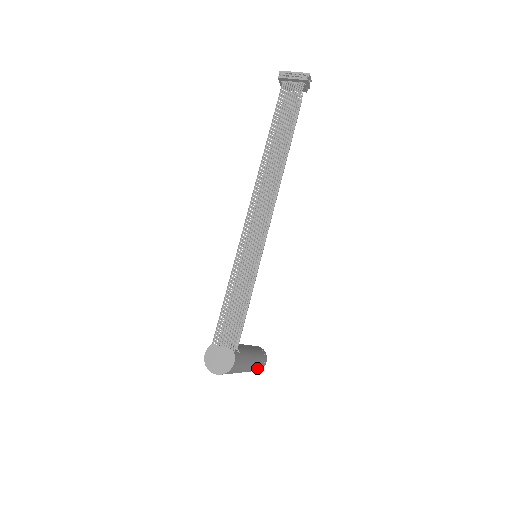
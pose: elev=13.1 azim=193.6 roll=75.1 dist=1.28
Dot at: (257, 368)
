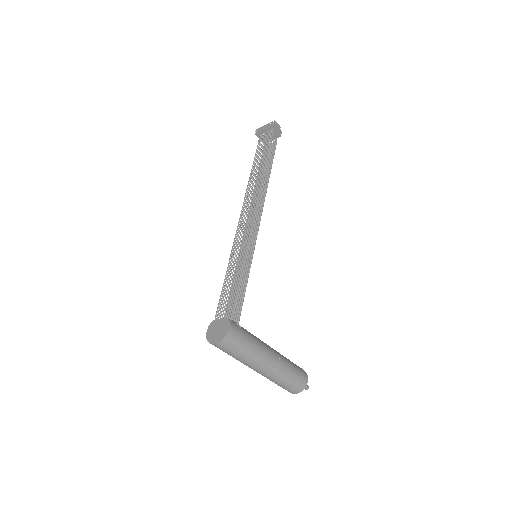
Dot at: (291, 378)
